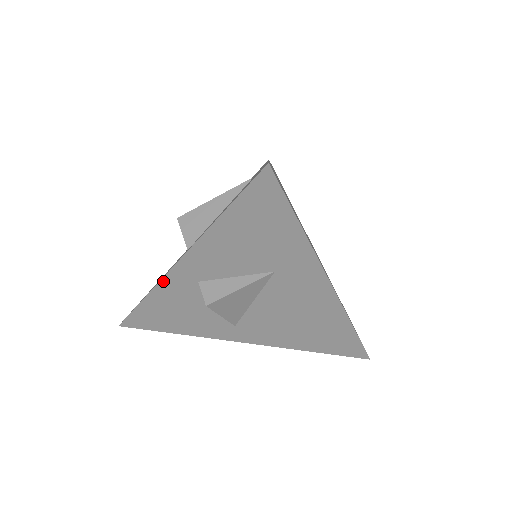
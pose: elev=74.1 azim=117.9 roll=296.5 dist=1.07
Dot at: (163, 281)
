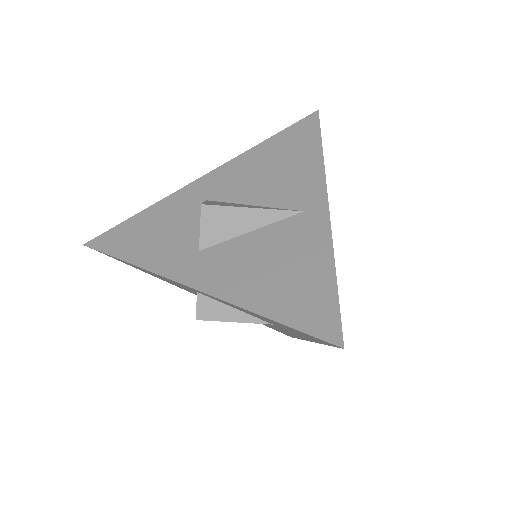
Dot at: (162, 276)
